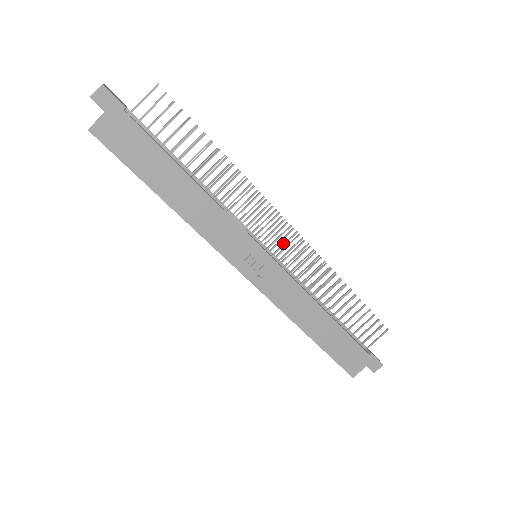
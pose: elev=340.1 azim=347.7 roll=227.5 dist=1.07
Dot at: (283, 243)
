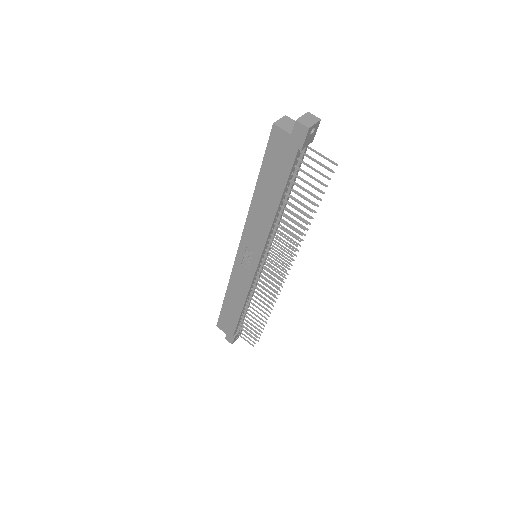
Dot at: (270, 275)
